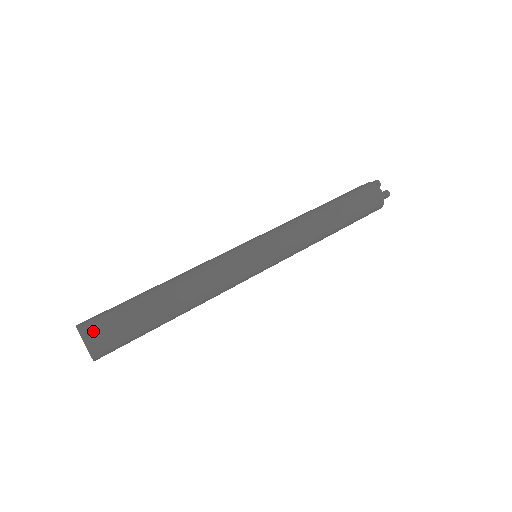
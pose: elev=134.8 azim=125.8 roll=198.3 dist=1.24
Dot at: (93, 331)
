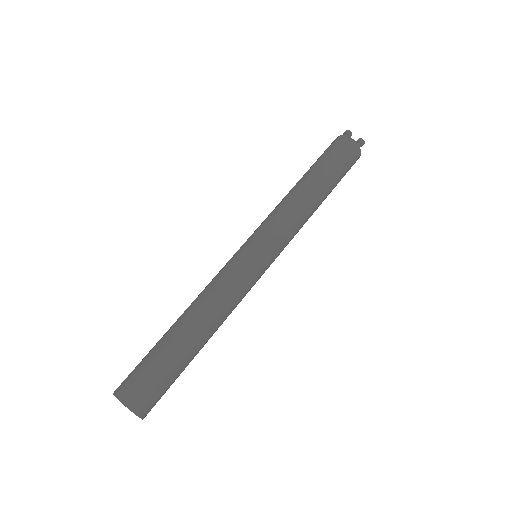
Dot at: (132, 395)
